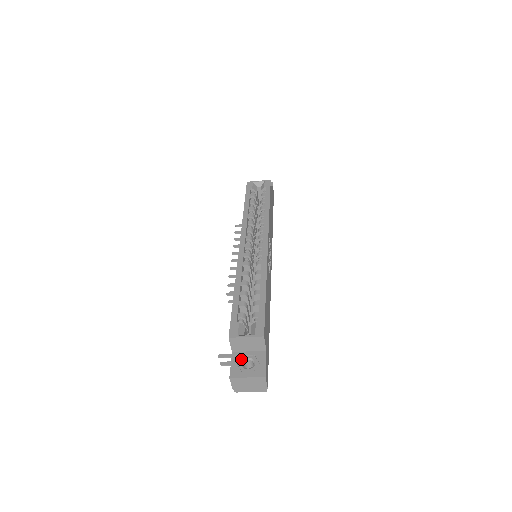
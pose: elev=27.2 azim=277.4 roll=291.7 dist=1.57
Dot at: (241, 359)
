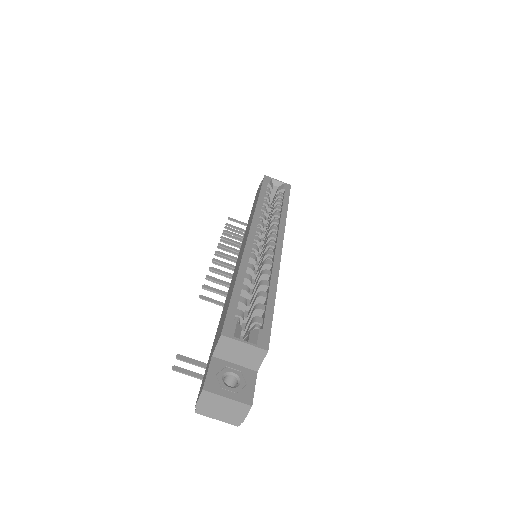
Dot at: (223, 370)
